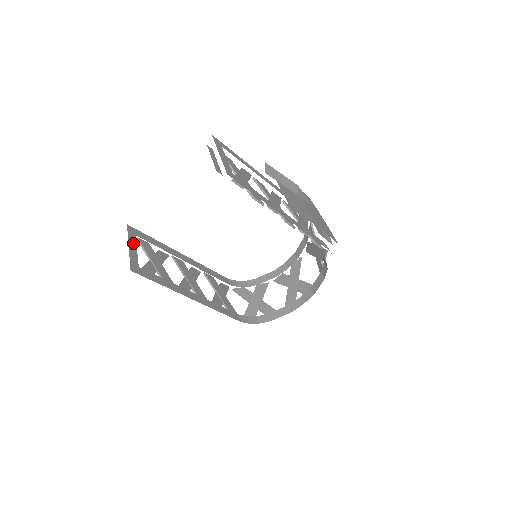
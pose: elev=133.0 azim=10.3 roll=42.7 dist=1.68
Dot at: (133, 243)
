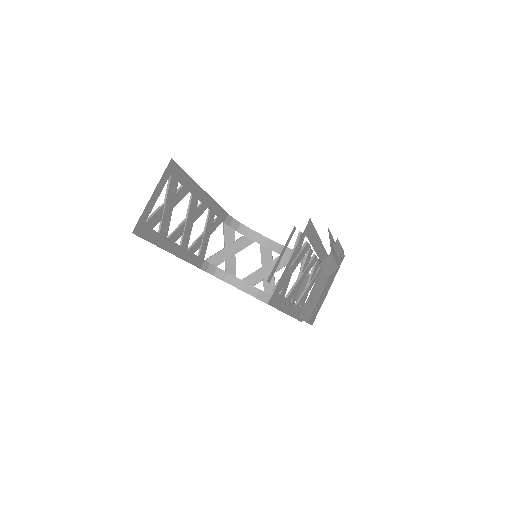
Dot at: (160, 189)
